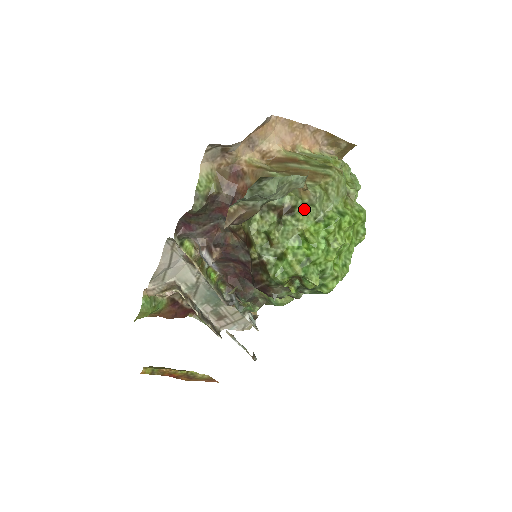
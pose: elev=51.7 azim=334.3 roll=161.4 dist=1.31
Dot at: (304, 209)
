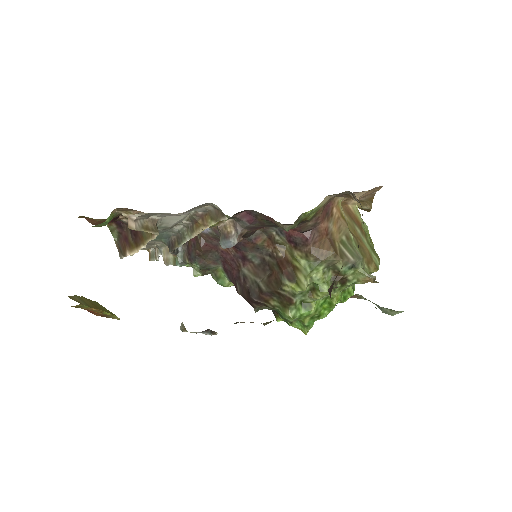
Dot at: occluded
